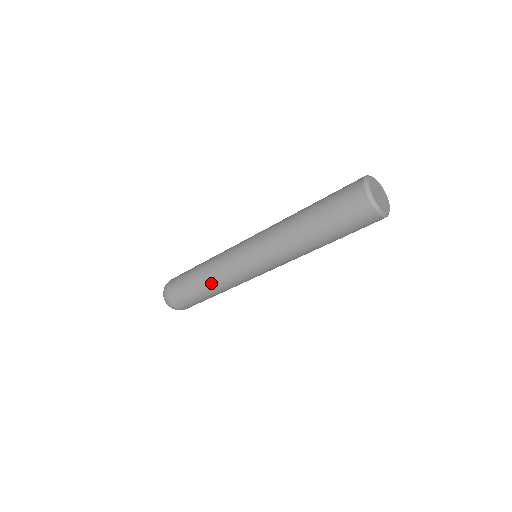
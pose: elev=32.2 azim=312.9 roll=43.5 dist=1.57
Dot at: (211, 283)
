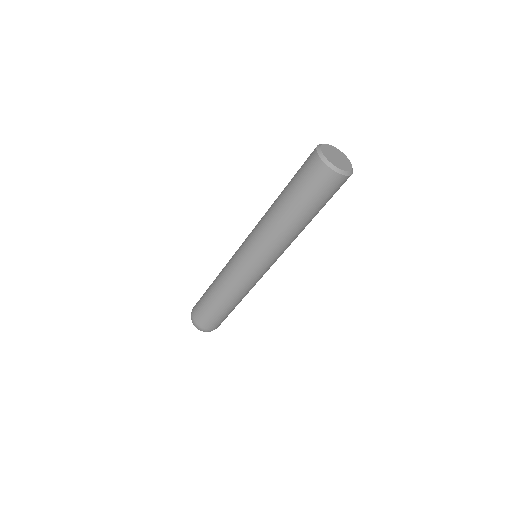
Dot at: (219, 287)
